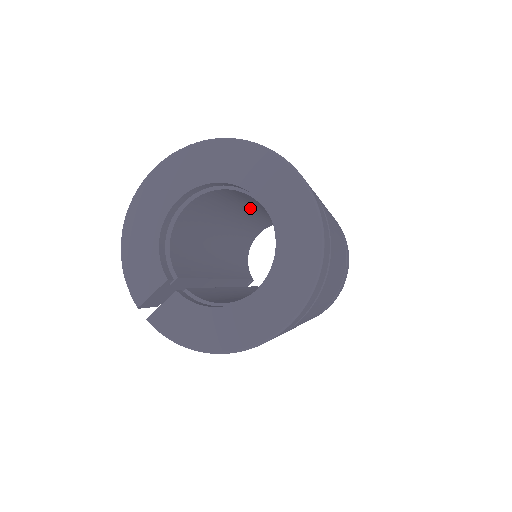
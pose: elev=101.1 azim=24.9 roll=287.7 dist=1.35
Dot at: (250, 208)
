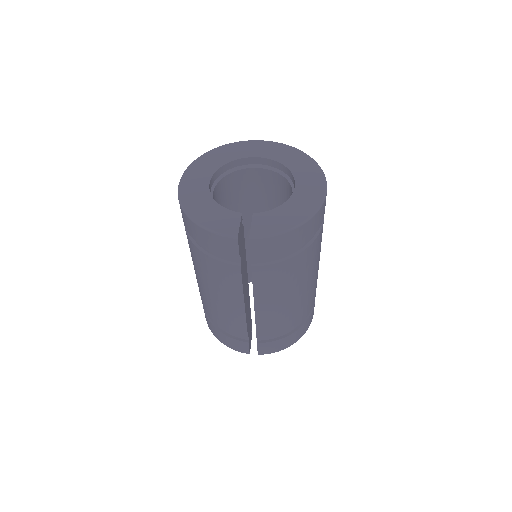
Dot at: occluded
